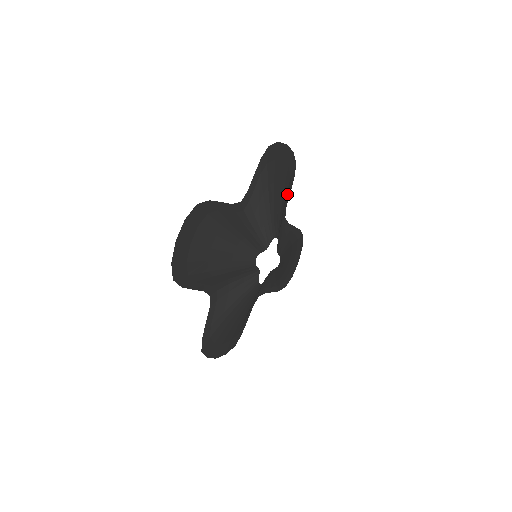
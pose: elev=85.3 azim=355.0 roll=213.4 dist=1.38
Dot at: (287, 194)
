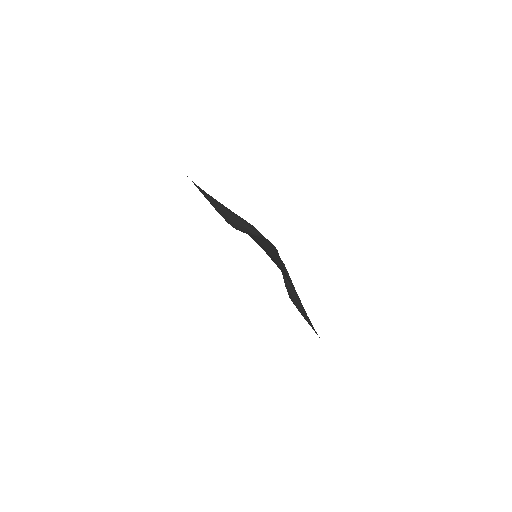
Dot at: occluded
